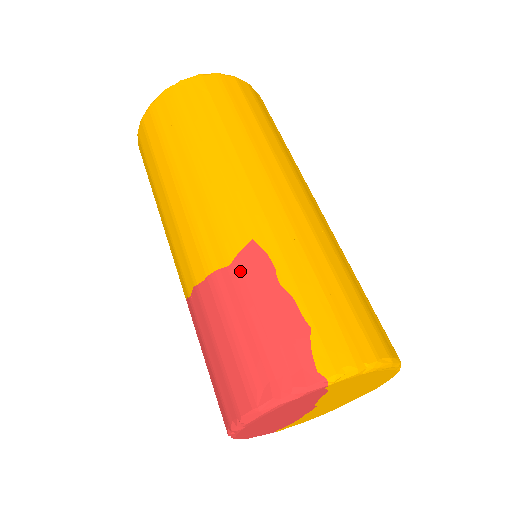
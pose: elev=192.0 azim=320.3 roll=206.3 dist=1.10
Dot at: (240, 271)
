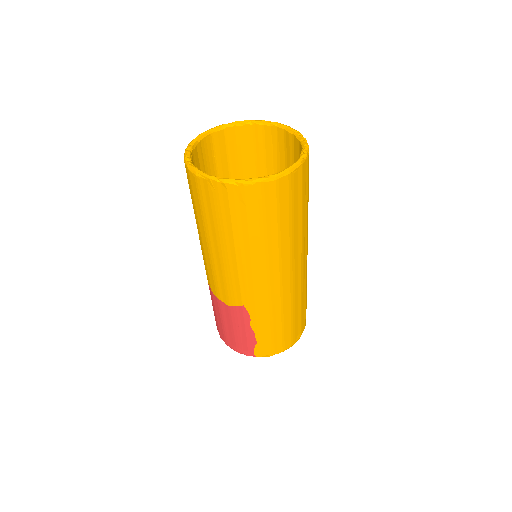
Dot at: (233, 312)
